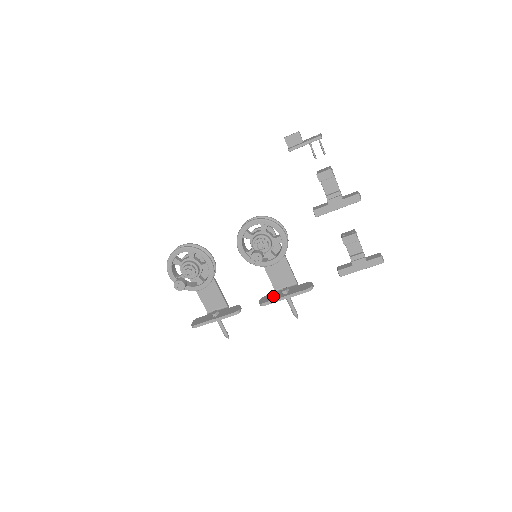
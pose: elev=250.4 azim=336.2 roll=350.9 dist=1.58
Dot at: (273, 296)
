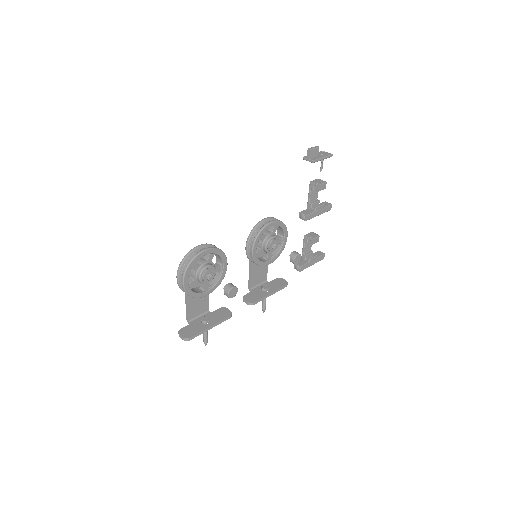
Dot at: (257, 294)
